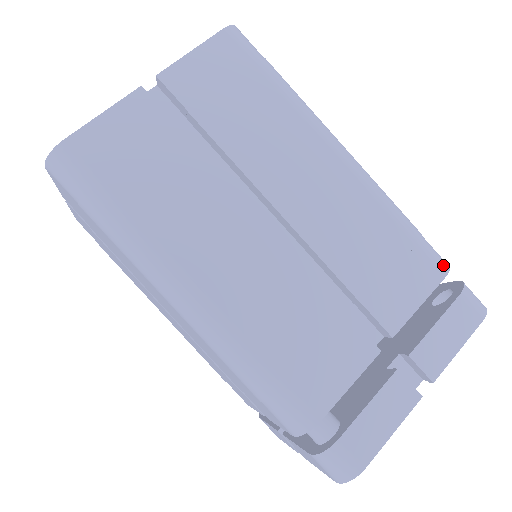
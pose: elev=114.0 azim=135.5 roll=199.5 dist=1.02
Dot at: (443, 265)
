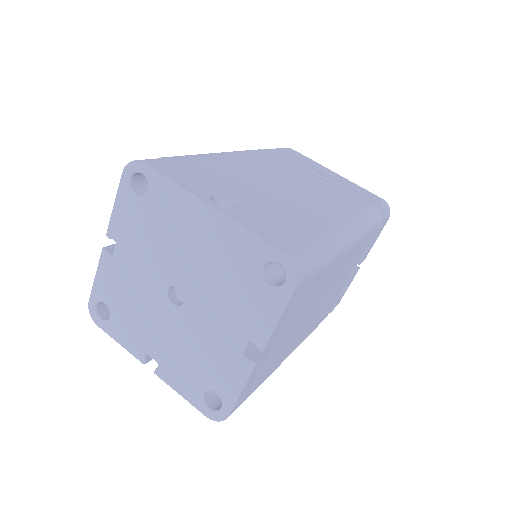
Dot at: (381, 220)
